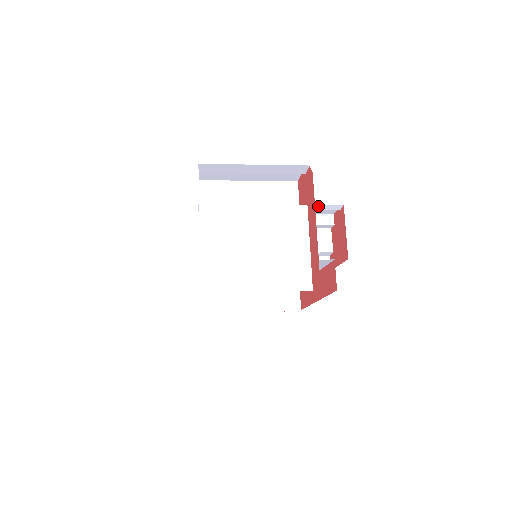
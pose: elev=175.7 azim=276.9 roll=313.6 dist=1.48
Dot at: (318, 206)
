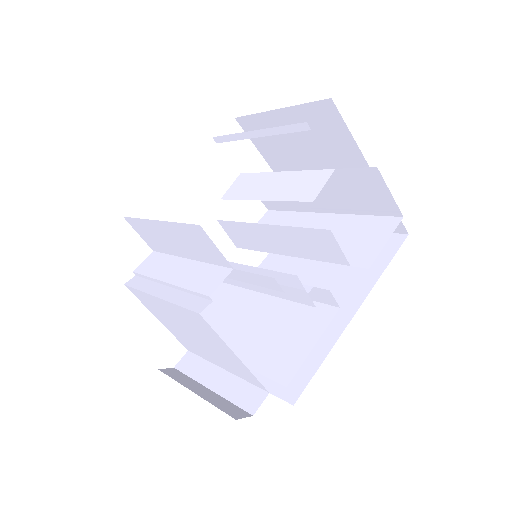
Dot at: occluded
